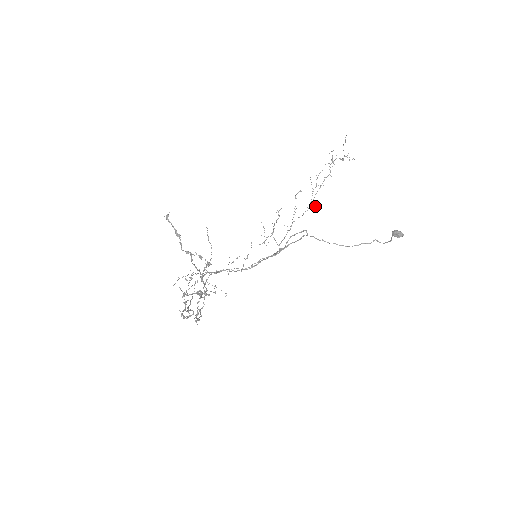
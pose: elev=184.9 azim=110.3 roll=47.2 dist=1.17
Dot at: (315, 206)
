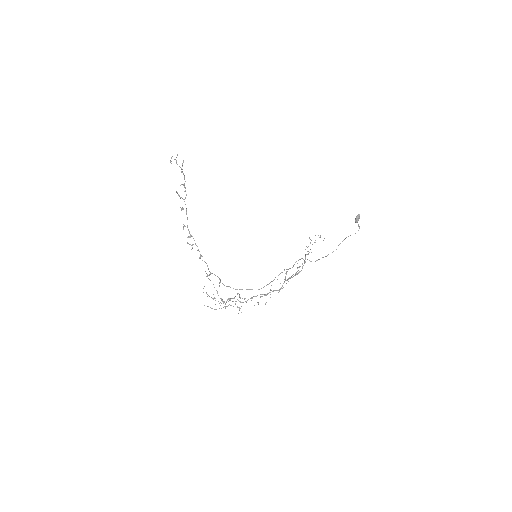
Dot at: occluded
